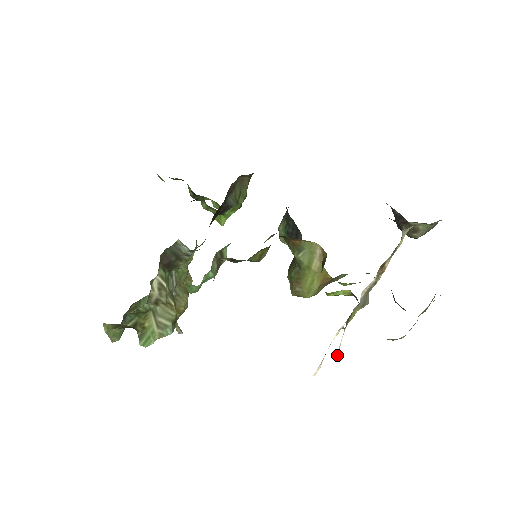
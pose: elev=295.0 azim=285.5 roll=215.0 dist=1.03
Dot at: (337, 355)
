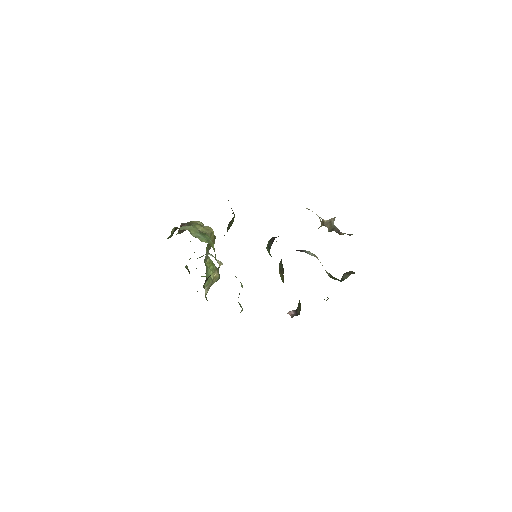
Dot at: occluded
